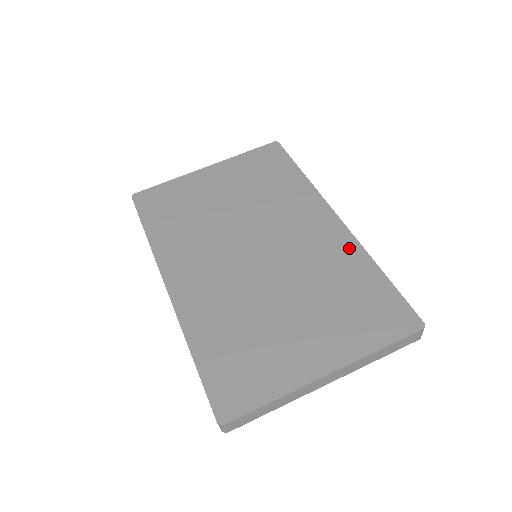
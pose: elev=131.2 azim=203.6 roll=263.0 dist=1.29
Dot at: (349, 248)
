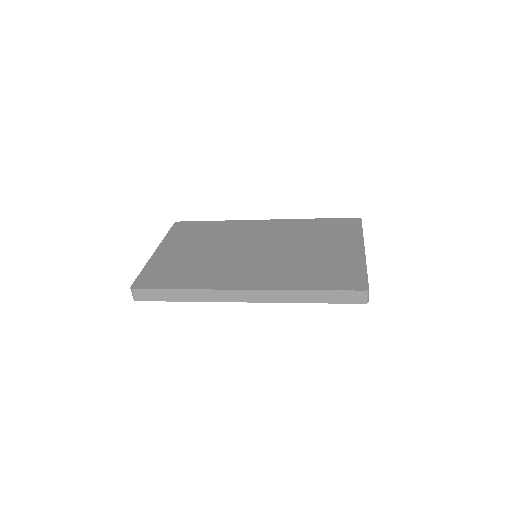
Dot at: (291, 222)
